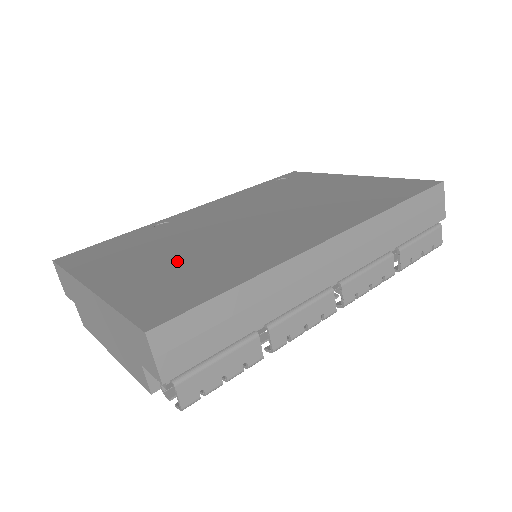
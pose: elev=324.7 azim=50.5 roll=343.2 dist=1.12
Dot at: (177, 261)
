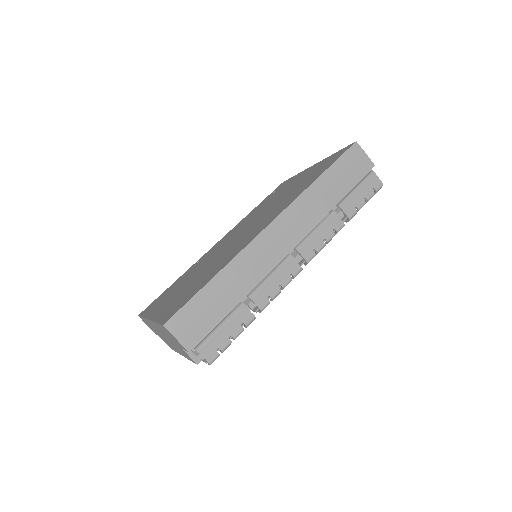
Dot at: (192, 281)
